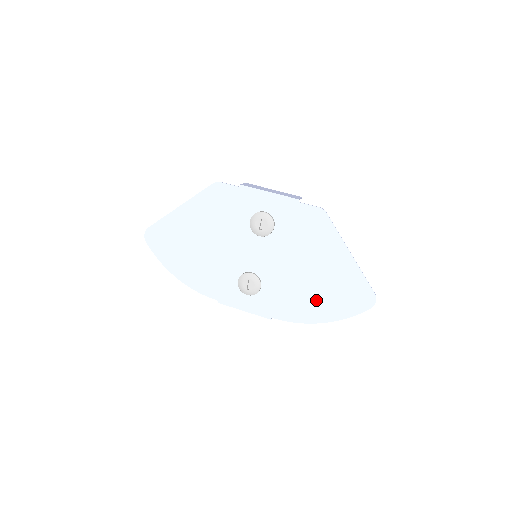
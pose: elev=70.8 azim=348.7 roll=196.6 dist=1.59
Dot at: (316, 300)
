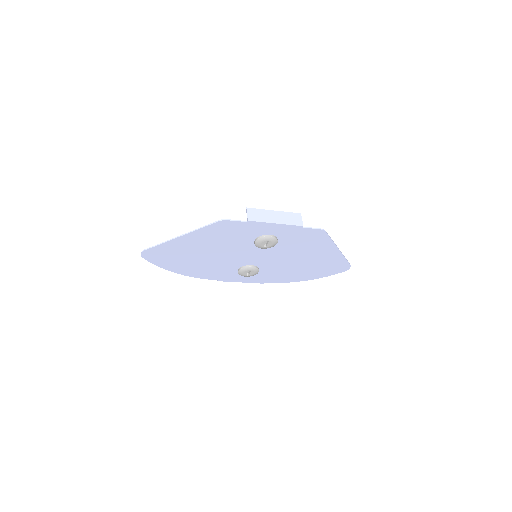
Dot at: (304, 272)
